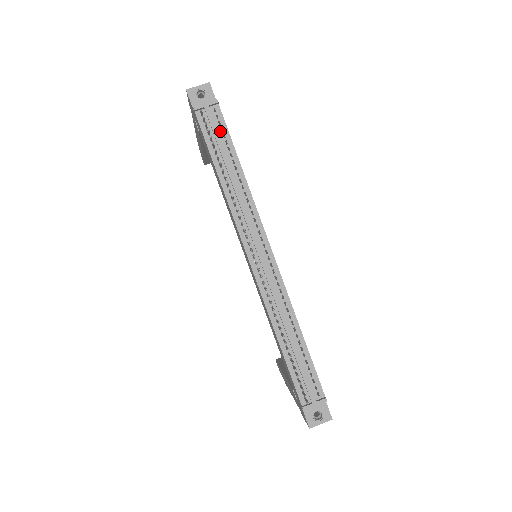
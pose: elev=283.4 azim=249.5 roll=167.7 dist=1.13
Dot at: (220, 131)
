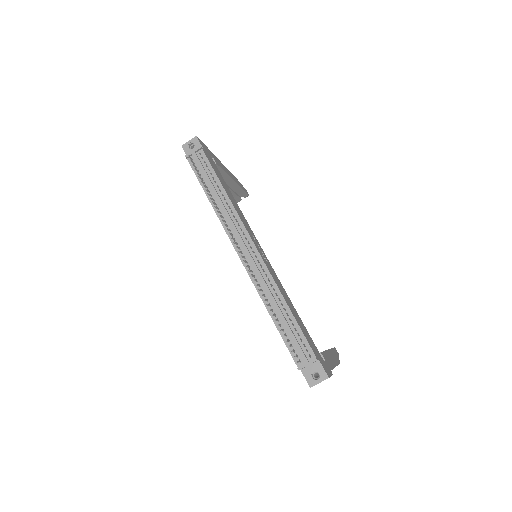
Dot at: (206, 167)
